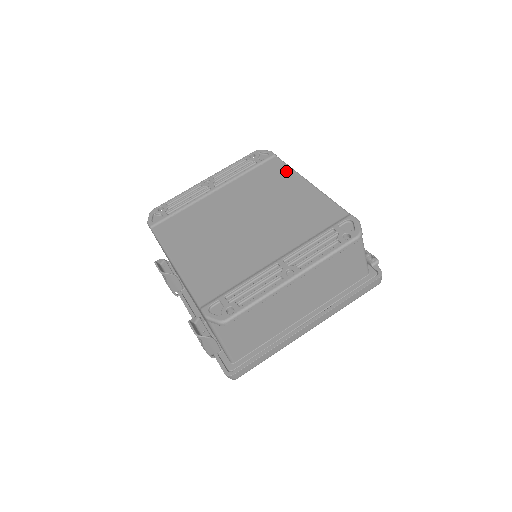
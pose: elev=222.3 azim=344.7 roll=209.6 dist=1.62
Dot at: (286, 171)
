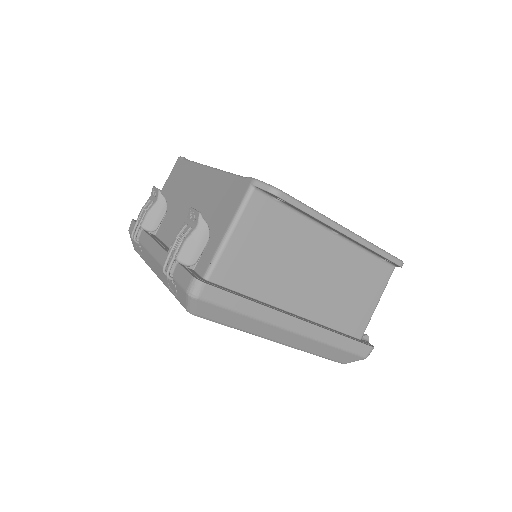
Dot at: occluded
